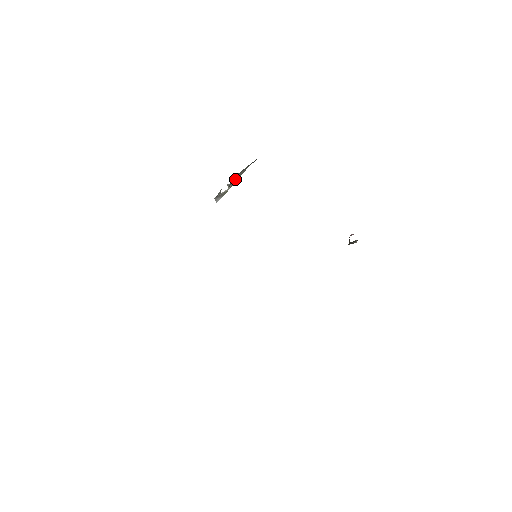
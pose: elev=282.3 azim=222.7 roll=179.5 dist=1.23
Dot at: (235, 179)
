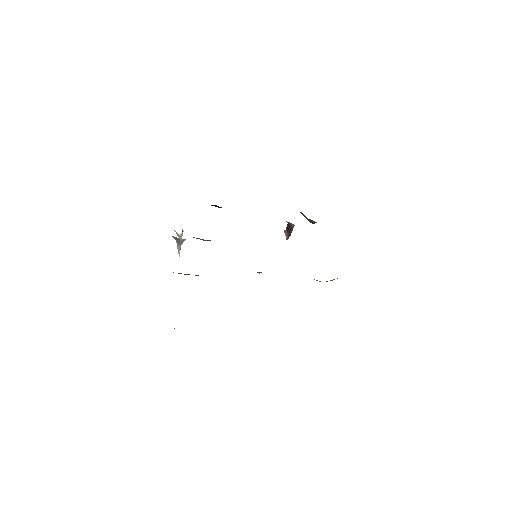
Dot at: (182, 229)
